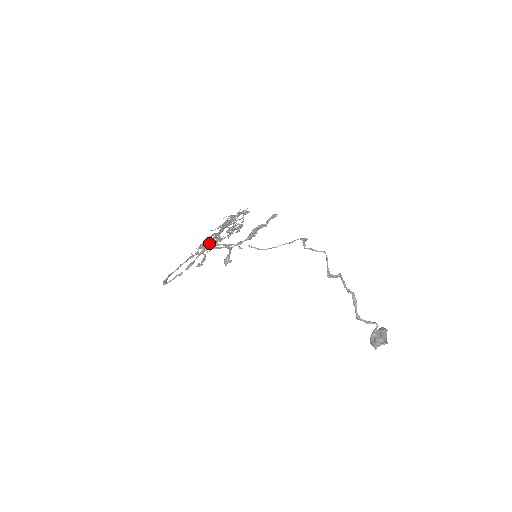
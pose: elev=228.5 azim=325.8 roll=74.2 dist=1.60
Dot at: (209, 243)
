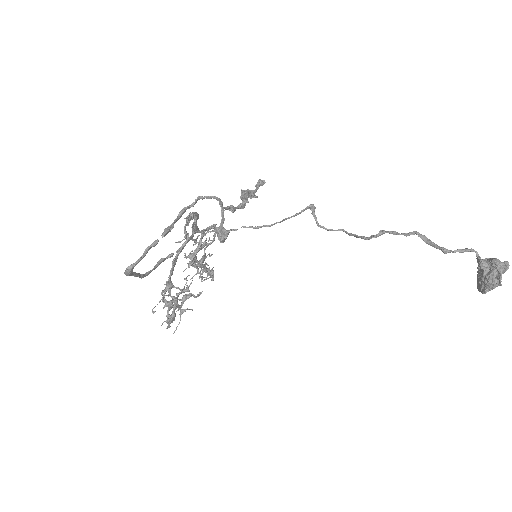
Dot at: (184, 229)
